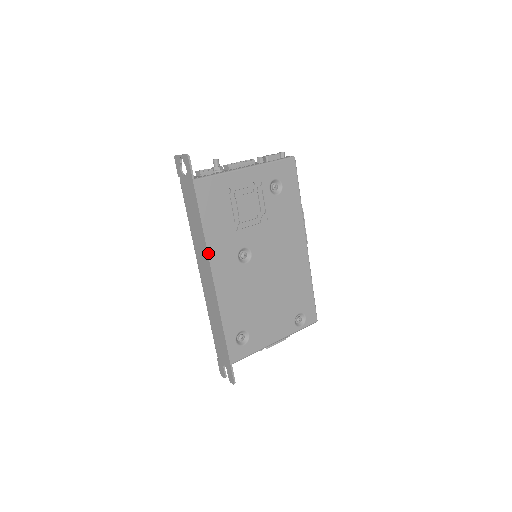
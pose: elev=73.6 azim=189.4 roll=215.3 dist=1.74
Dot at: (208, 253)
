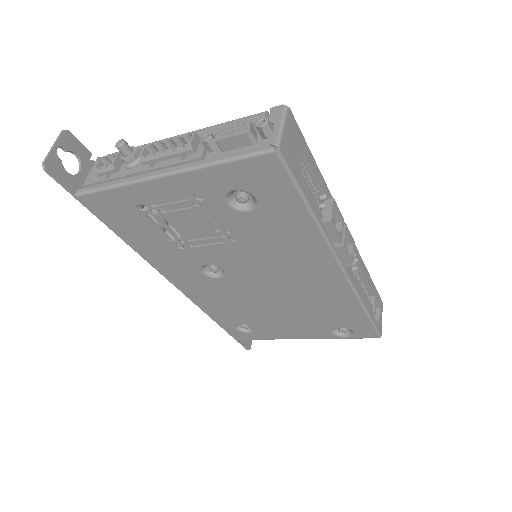
Dot at: (151, 264)
